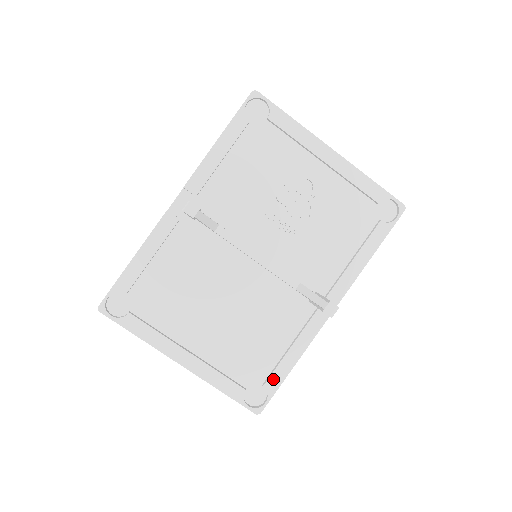
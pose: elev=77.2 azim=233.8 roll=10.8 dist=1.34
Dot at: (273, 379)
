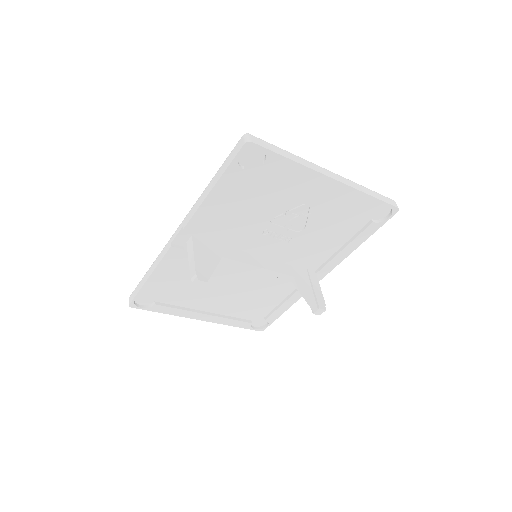
Dot at: (272, 316)
